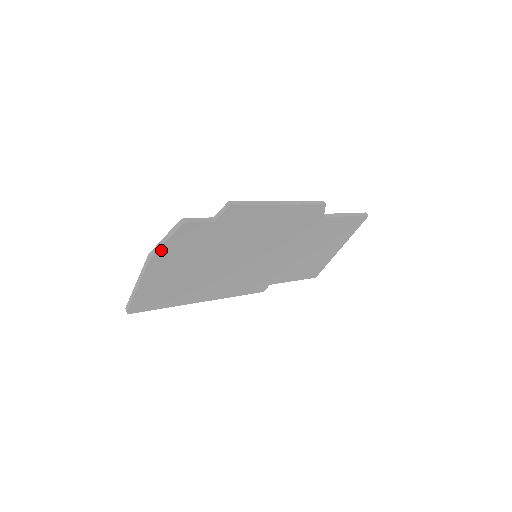
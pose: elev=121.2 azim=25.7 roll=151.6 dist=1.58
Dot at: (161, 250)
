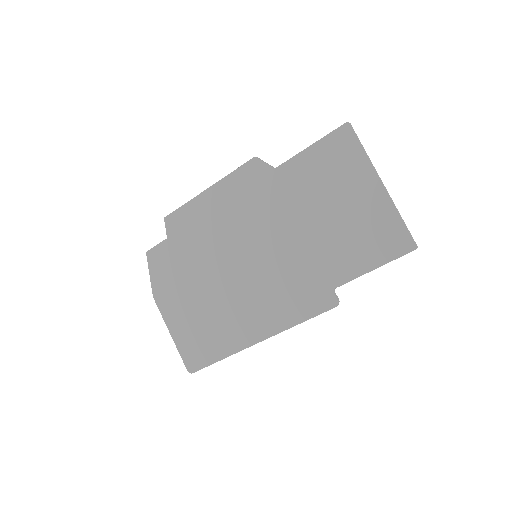
Dot at: (154, 285)
